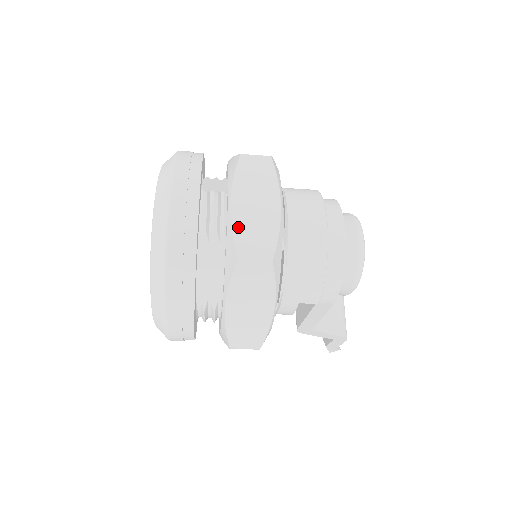
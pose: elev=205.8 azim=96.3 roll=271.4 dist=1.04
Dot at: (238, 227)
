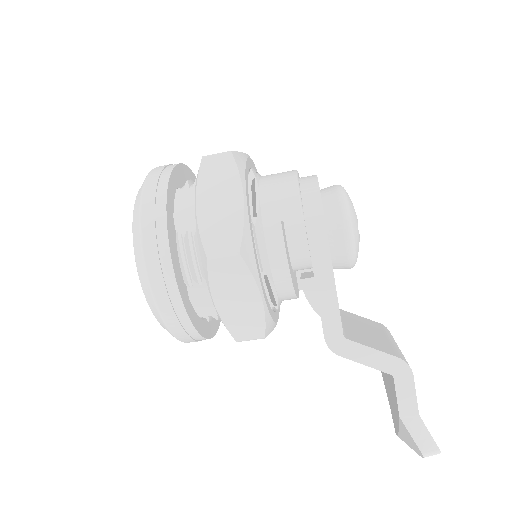
Dot at: occluded
